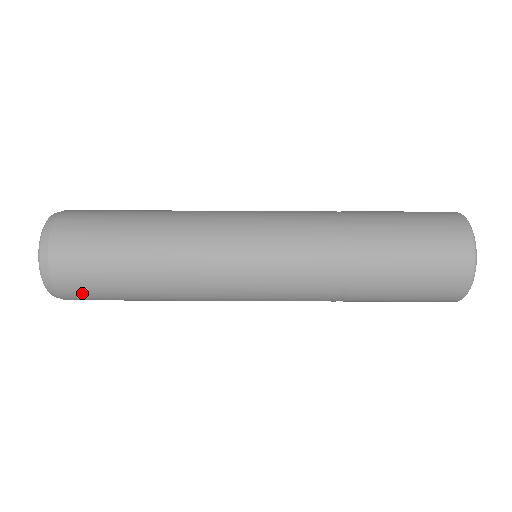
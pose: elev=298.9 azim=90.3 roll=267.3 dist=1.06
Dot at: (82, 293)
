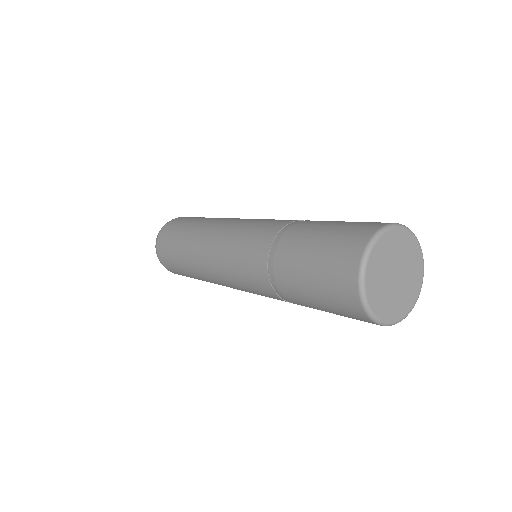
Dot at: (169, 230)
